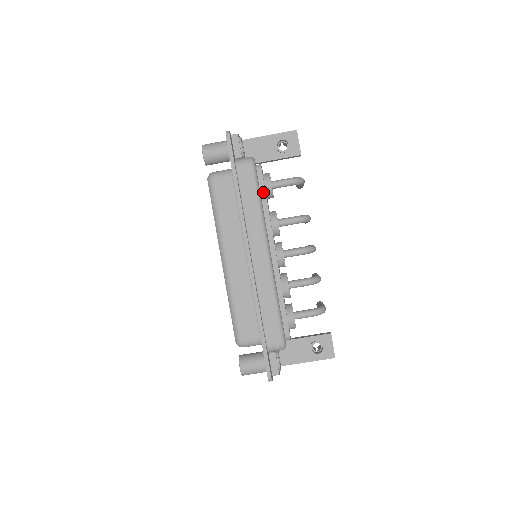
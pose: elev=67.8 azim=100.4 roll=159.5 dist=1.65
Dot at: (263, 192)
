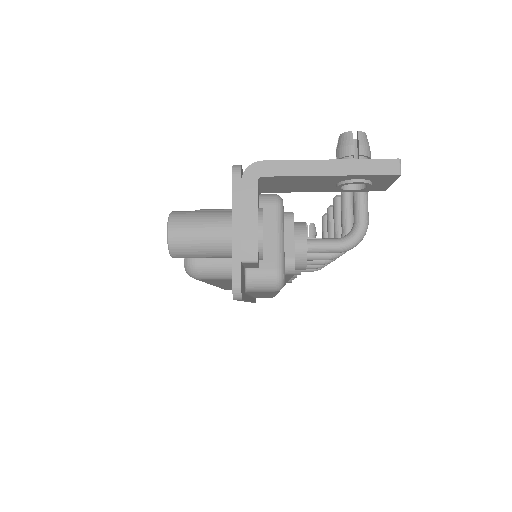
Dot at: (287, 277)
